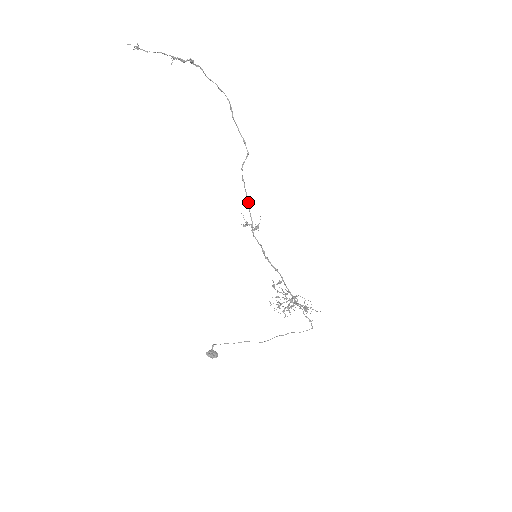
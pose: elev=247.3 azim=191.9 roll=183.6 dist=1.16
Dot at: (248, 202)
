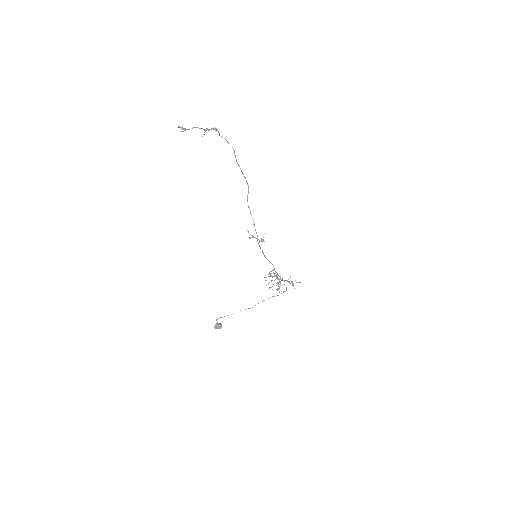
Dot at: (254, 223)
